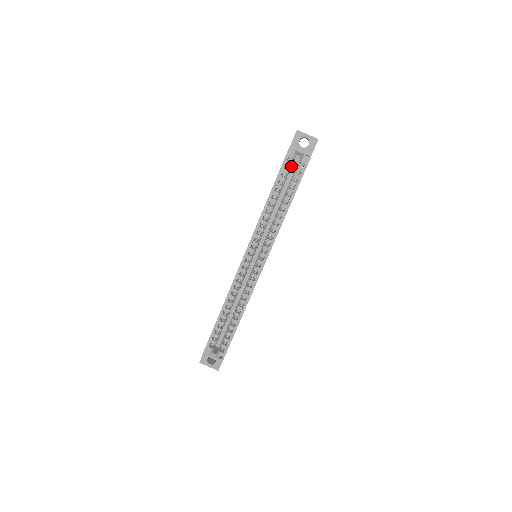
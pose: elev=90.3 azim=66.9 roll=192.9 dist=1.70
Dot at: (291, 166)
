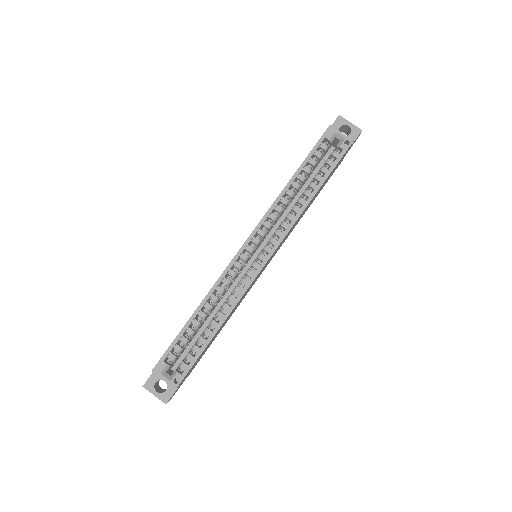
Dot at: (325, 150)
